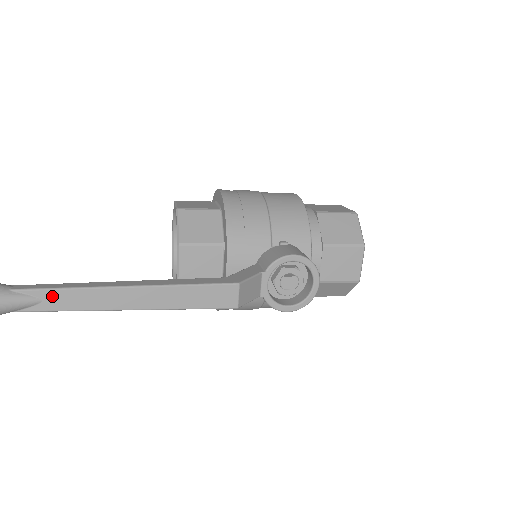
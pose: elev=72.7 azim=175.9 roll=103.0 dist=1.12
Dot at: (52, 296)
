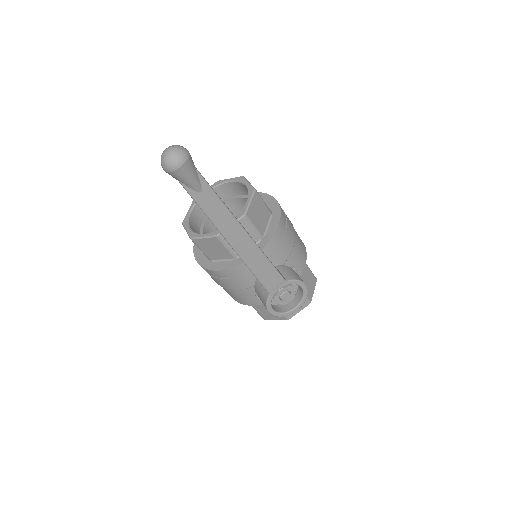
Dot at: (209, 195)
